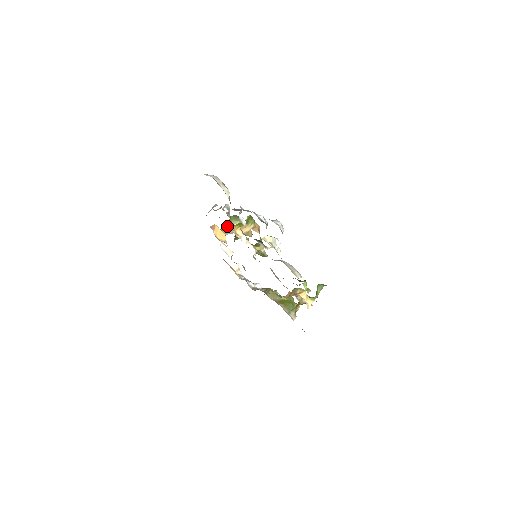
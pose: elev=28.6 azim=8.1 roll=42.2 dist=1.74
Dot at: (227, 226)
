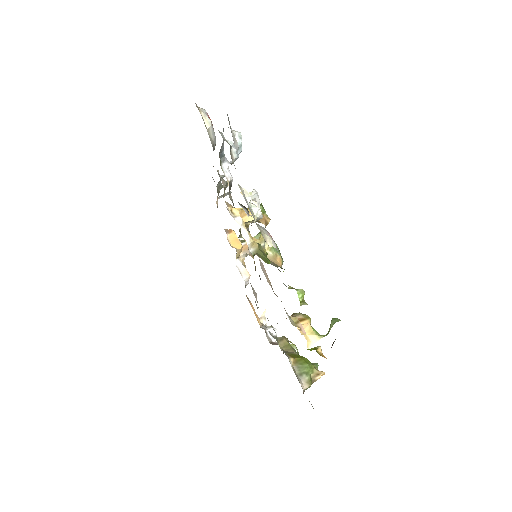
Dot at: occluded
